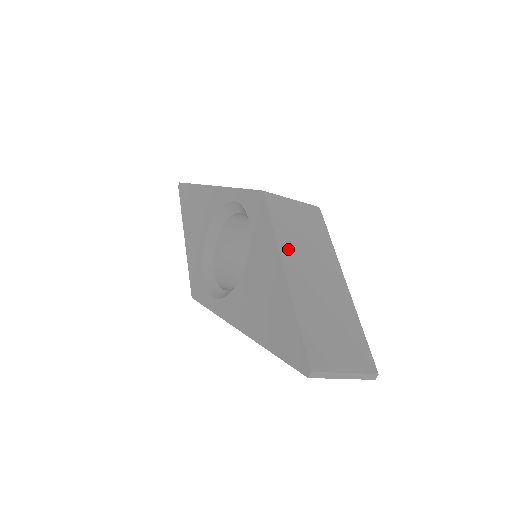
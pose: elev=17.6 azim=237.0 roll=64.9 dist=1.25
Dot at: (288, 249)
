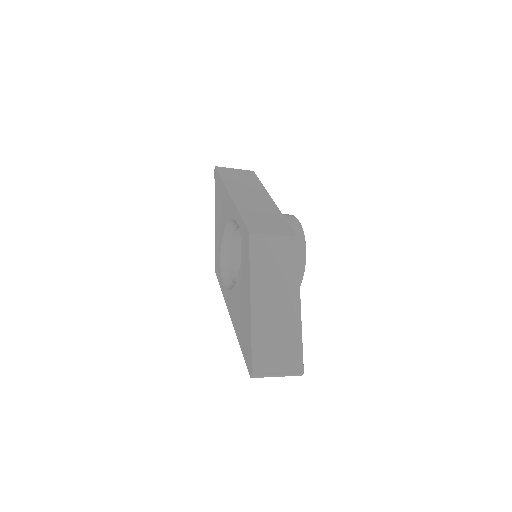
Dot at: (258, 284)
